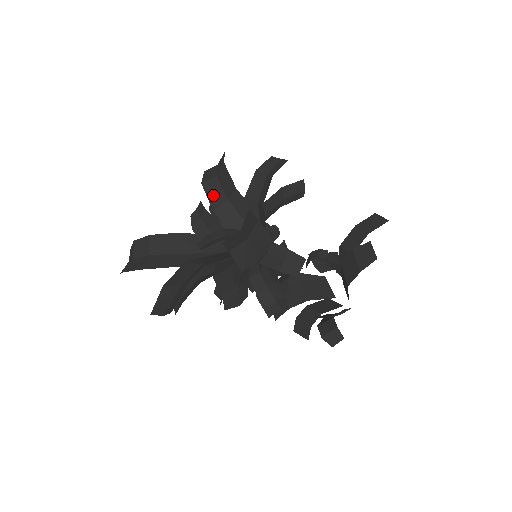
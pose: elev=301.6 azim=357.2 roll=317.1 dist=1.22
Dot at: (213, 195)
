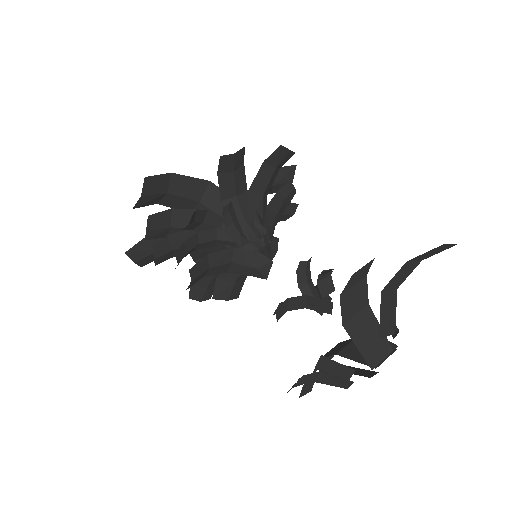
Dot at: occluded
